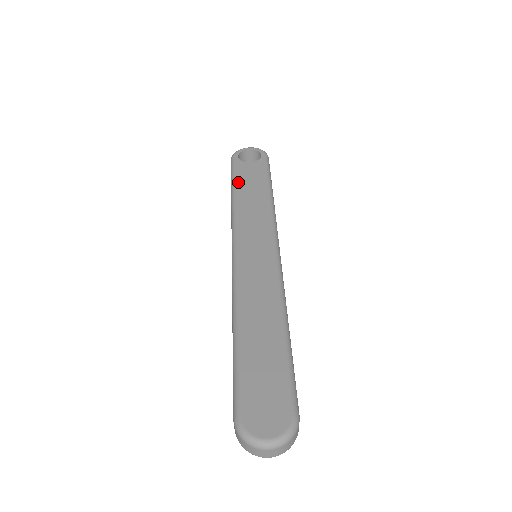
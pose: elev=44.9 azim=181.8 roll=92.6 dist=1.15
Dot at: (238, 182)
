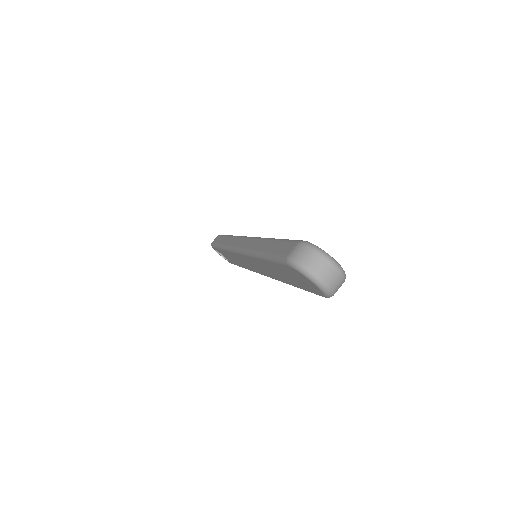
Dot at: occluded
